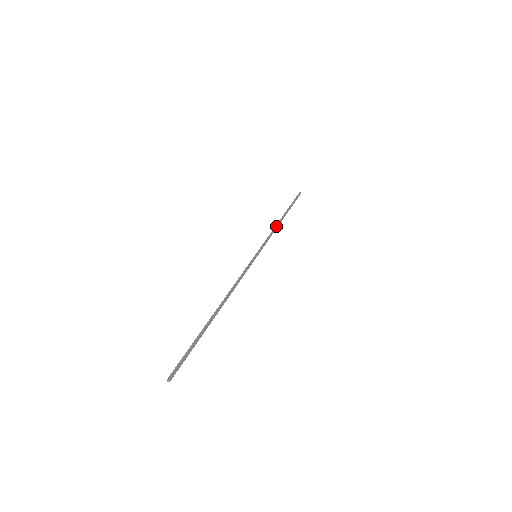
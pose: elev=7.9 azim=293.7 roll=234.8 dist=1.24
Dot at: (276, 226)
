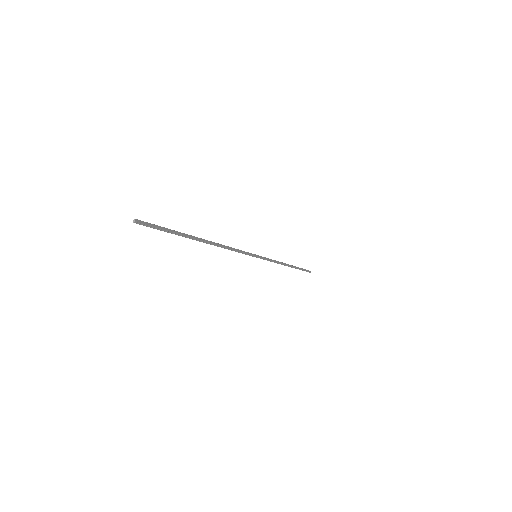
Dot at: (281, 262)
